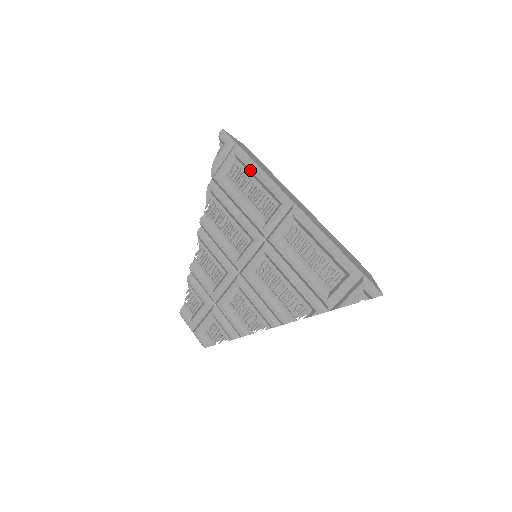
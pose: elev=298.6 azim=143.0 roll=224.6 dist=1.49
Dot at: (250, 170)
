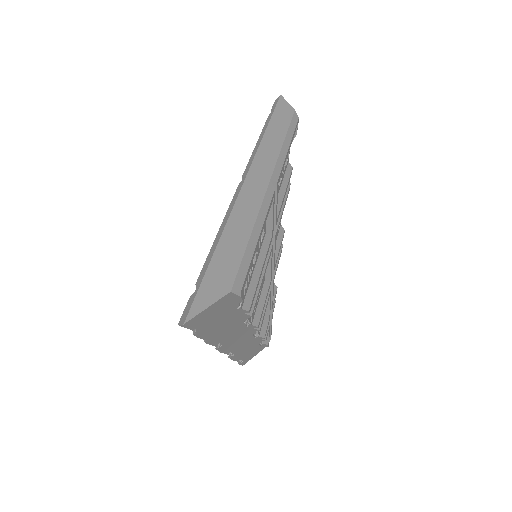
Dot at: occluded
